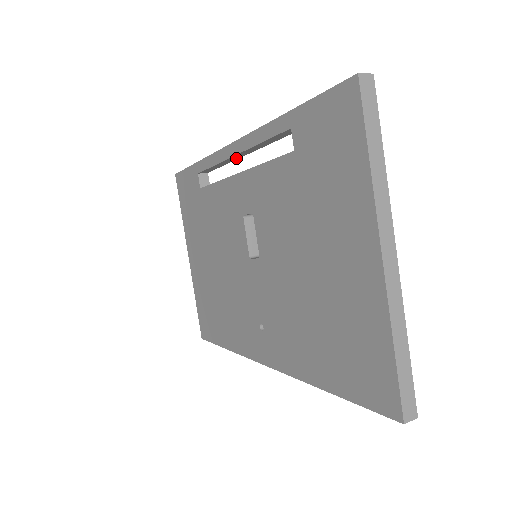
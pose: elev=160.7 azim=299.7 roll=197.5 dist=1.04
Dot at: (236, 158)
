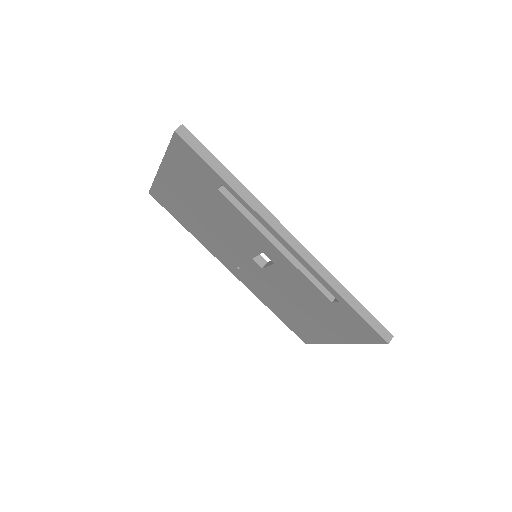
Dot at: occluded
